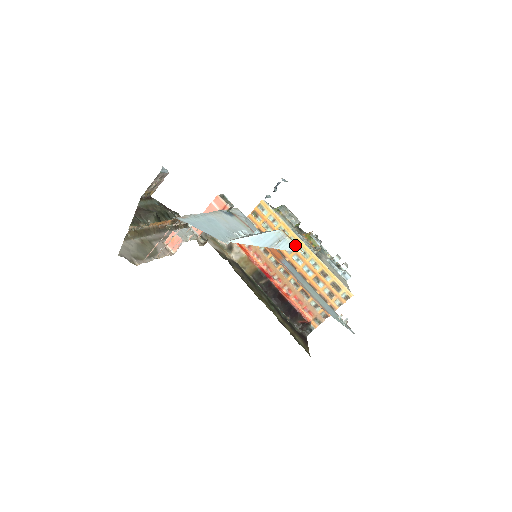
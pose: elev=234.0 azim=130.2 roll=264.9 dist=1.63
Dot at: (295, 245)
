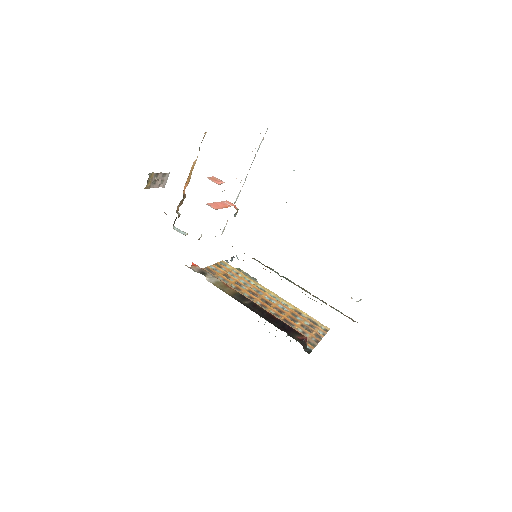
Dot at: occluded
